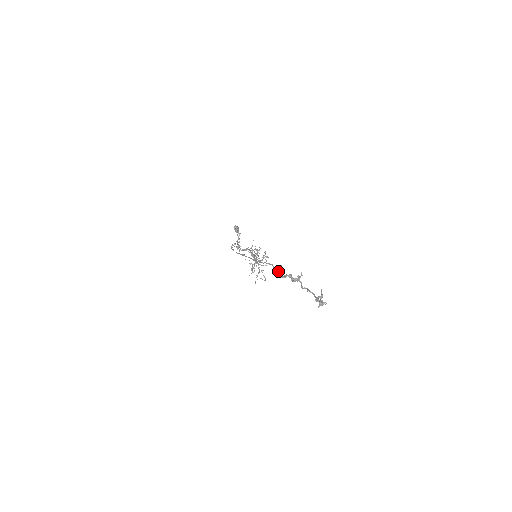
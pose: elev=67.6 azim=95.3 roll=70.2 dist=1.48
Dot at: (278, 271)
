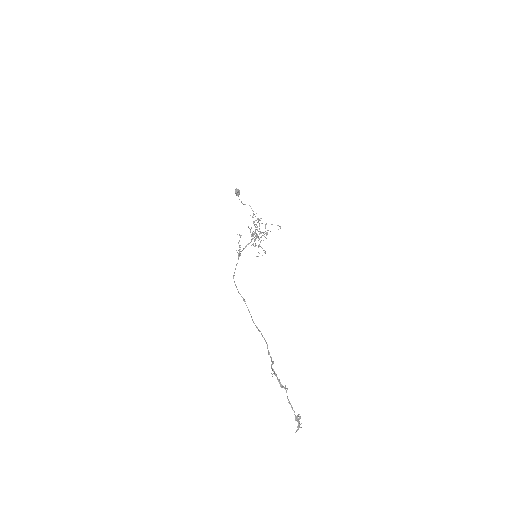
Dot at: (271, 358)
